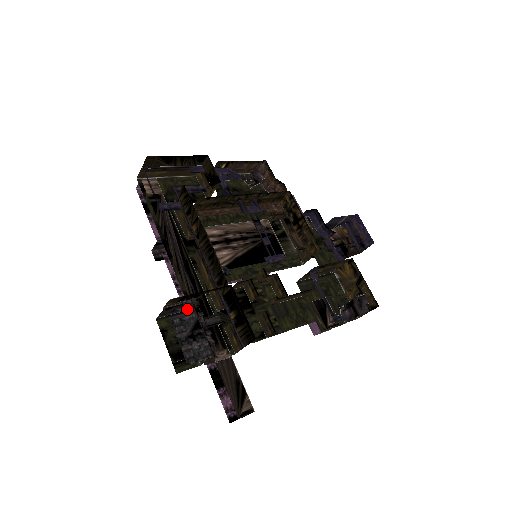
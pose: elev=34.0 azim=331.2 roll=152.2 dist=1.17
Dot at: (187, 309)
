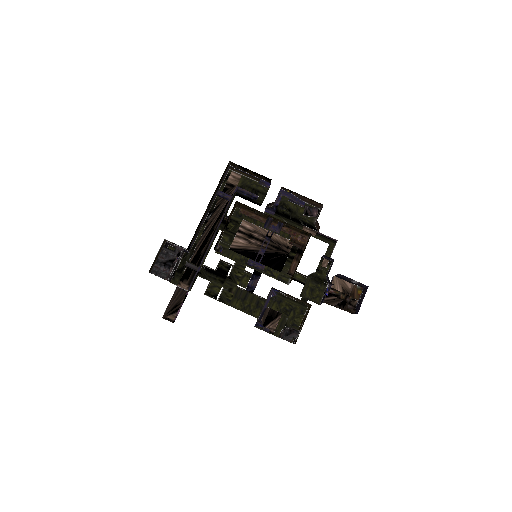
Dot at: (175, 250)
